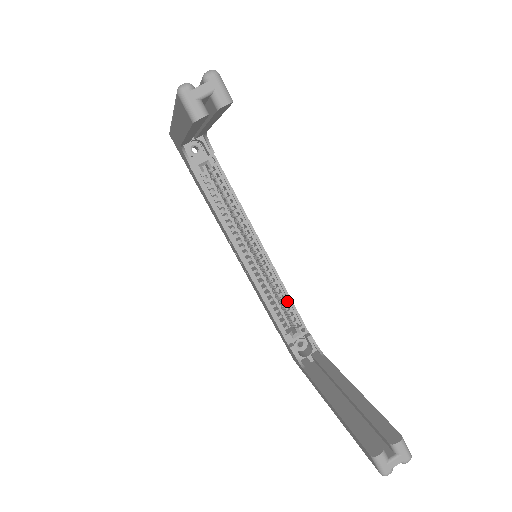
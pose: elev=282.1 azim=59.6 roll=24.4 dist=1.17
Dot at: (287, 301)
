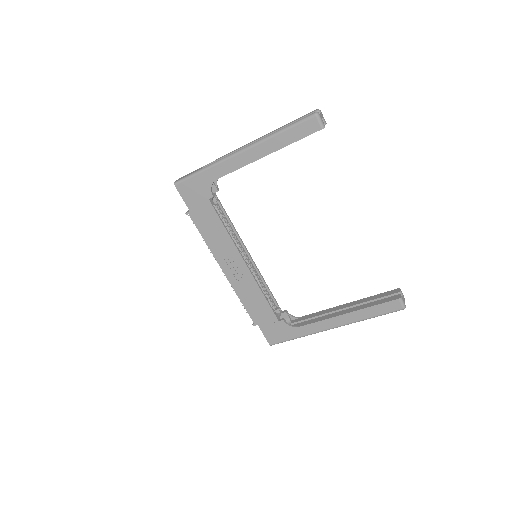
Dot at: (267, 292)
